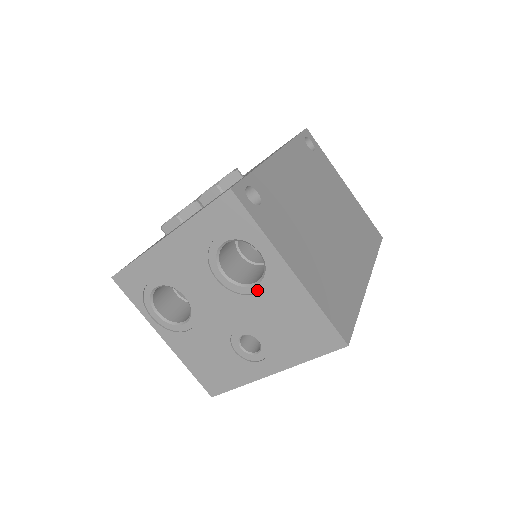
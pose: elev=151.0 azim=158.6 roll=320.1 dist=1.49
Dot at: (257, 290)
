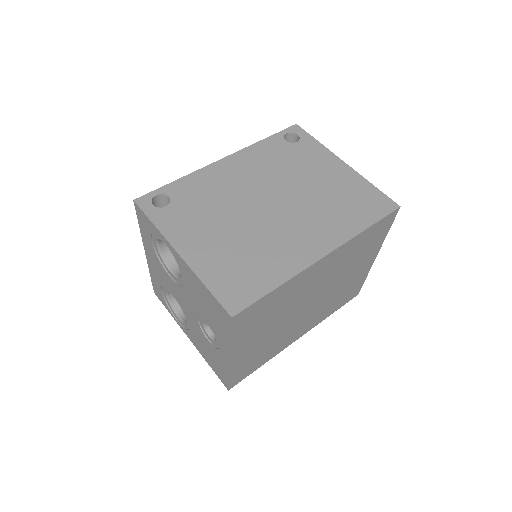
Dot at: (183, 279)
